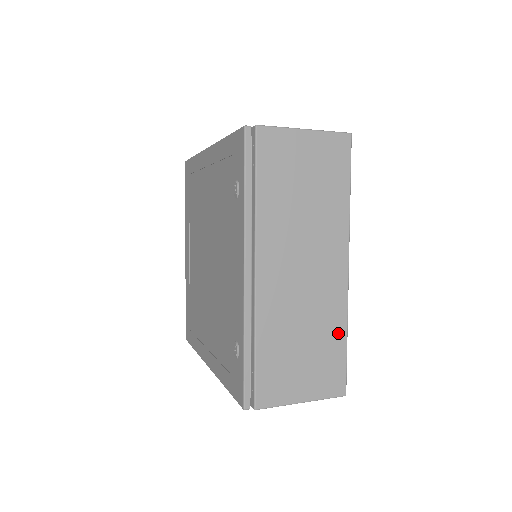
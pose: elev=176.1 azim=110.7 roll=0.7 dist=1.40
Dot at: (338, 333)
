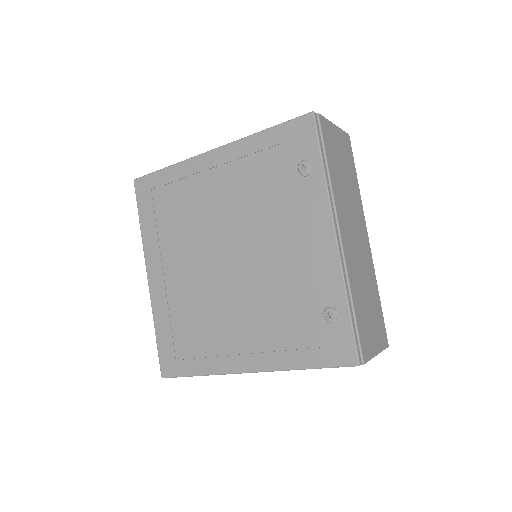
Dot at: (376, 292)
